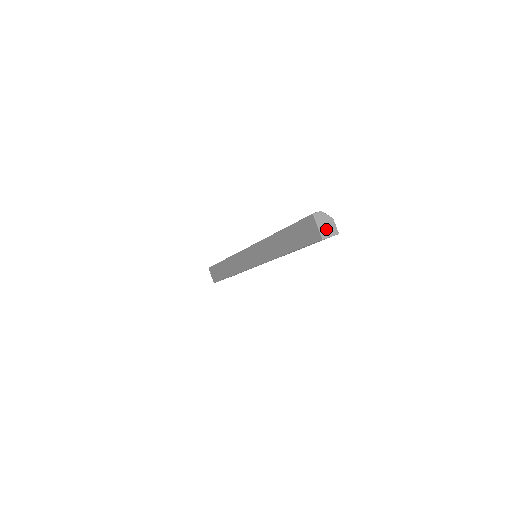
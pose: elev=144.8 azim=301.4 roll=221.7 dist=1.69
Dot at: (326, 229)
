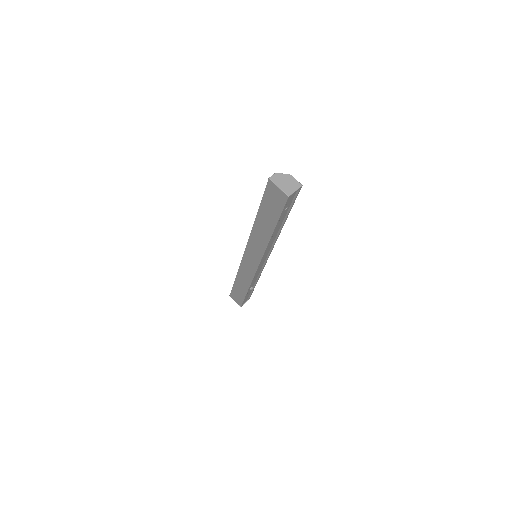
Dot at: (288, 186)
